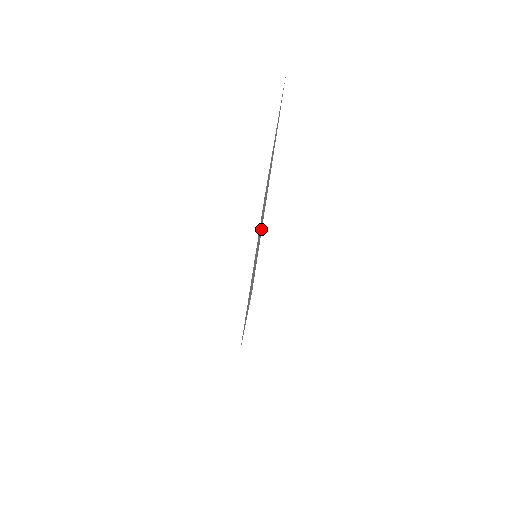
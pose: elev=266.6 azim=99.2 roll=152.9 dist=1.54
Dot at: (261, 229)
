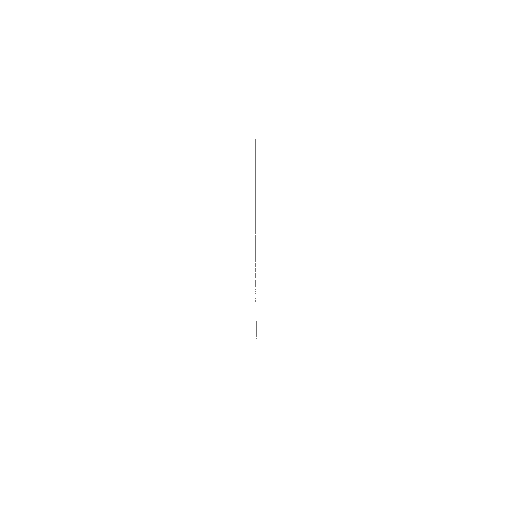
Dot at: occluded
